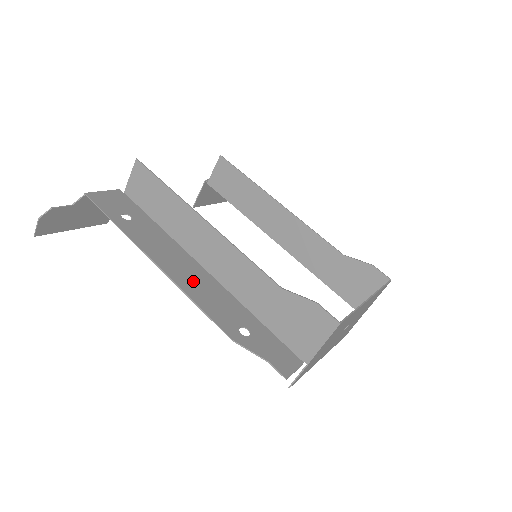
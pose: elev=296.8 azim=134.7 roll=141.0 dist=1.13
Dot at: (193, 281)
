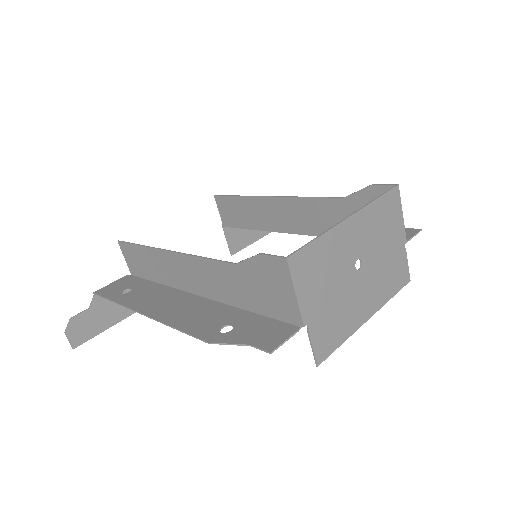
Dot at: (178, 310)
